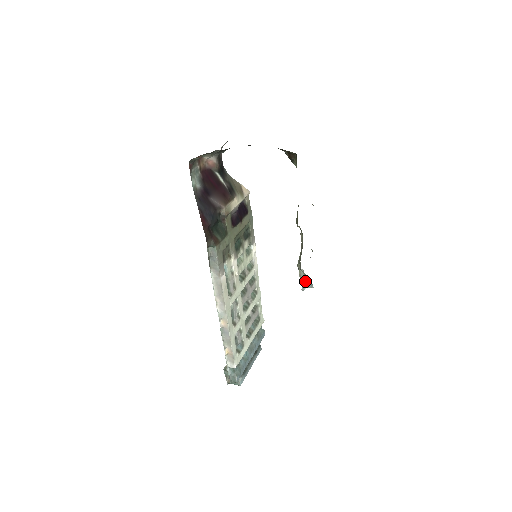
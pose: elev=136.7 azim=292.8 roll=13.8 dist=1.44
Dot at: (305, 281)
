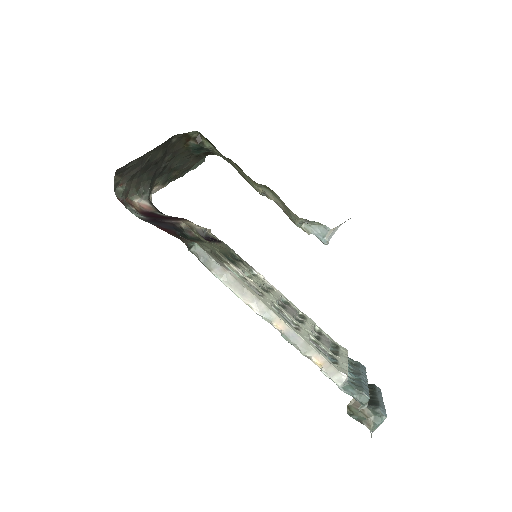
Dot at: (318, 232)
